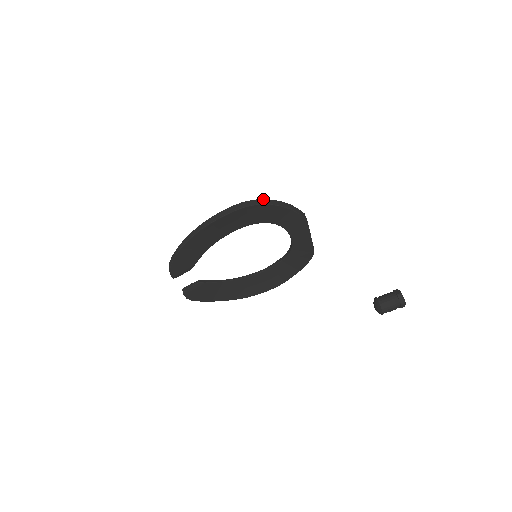
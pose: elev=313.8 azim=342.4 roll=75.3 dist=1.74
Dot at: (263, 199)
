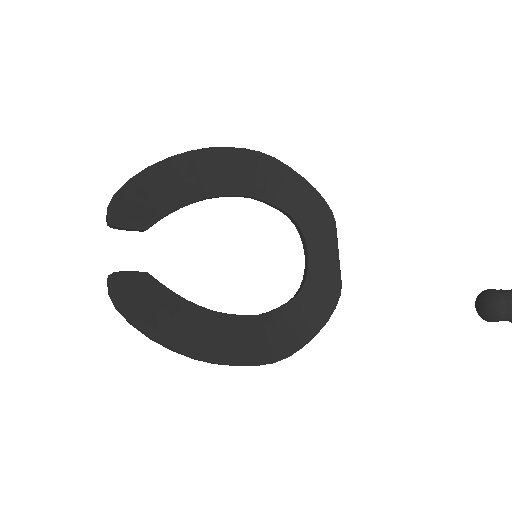
Dot at: occluded
